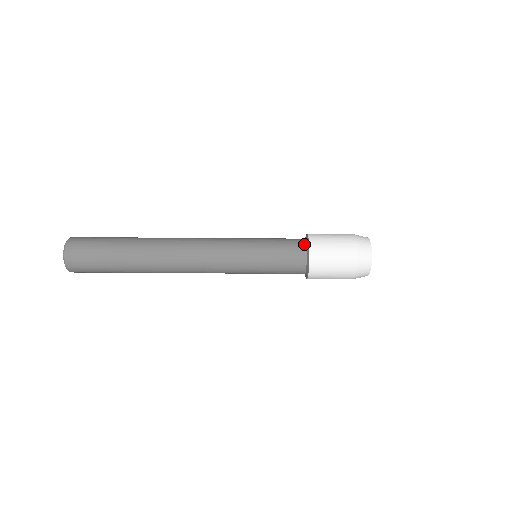
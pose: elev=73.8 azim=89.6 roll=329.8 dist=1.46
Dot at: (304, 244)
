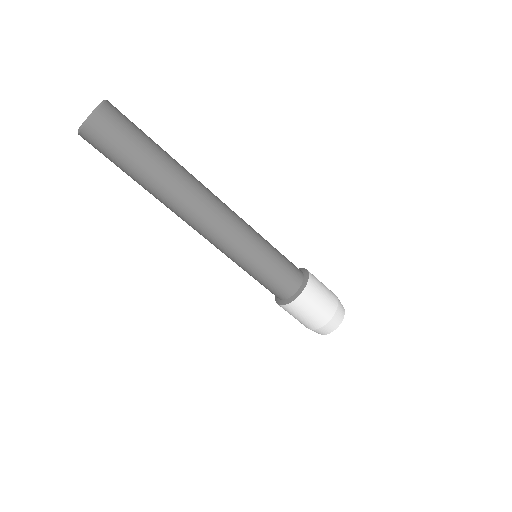
Dot at: (301, 280)
